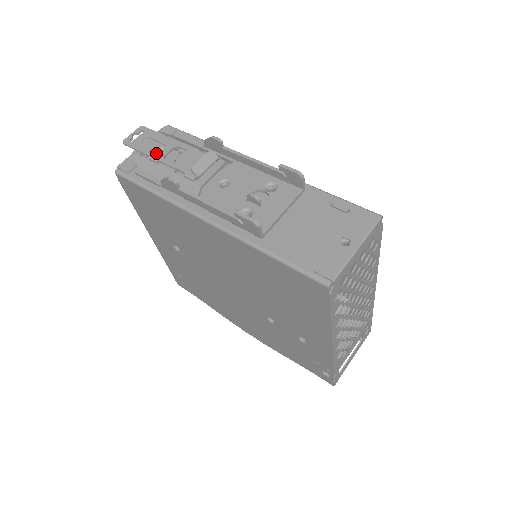
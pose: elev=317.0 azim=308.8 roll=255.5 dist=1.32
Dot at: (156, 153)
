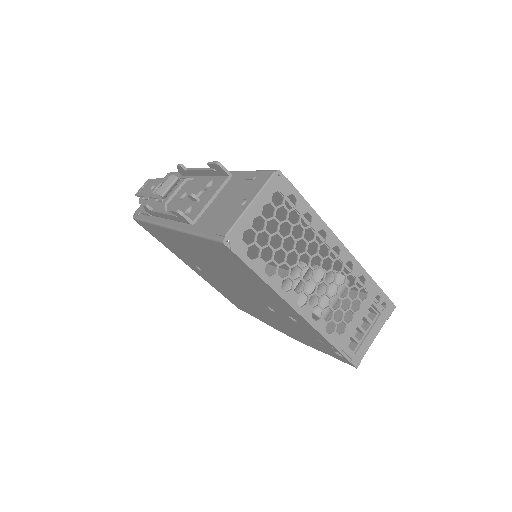
Dot at: (148, 193)
